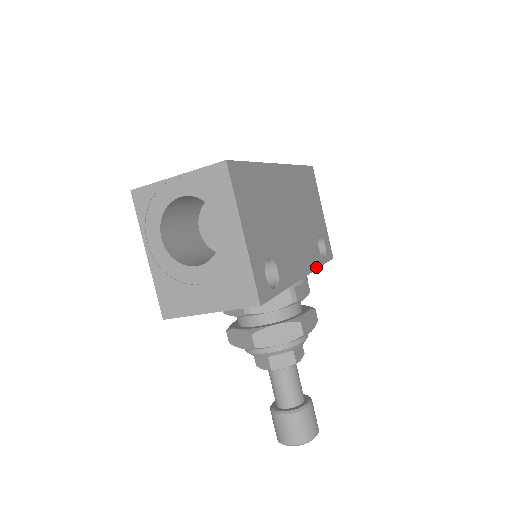
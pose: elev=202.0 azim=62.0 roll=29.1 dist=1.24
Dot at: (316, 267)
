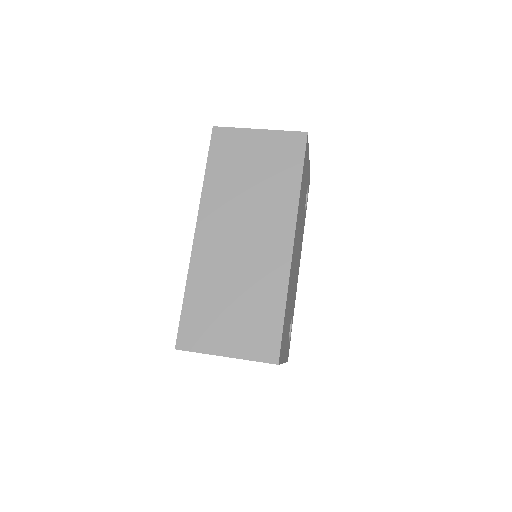
Dot at: (303, 232)
